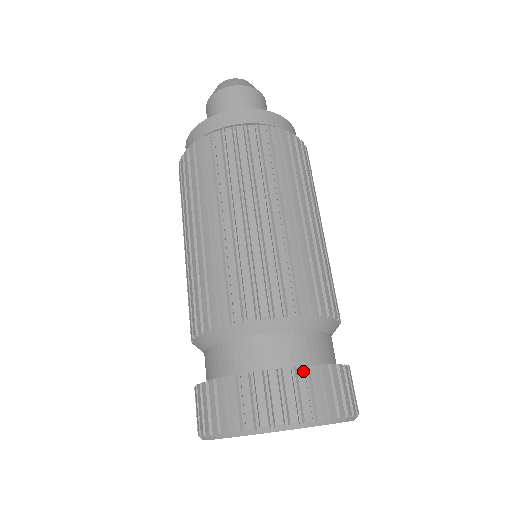
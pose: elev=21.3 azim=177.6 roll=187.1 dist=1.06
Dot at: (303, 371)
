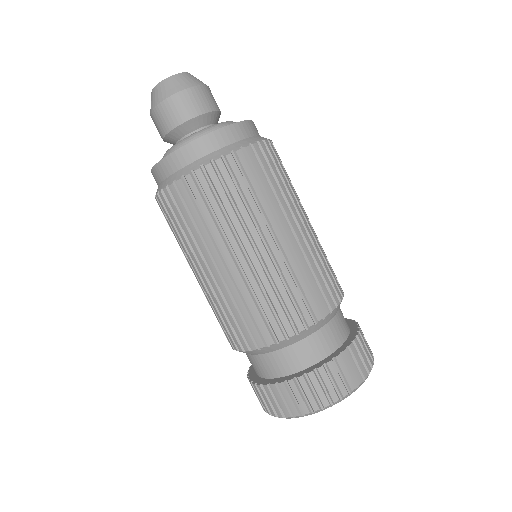
Dot at: (303, 379)
